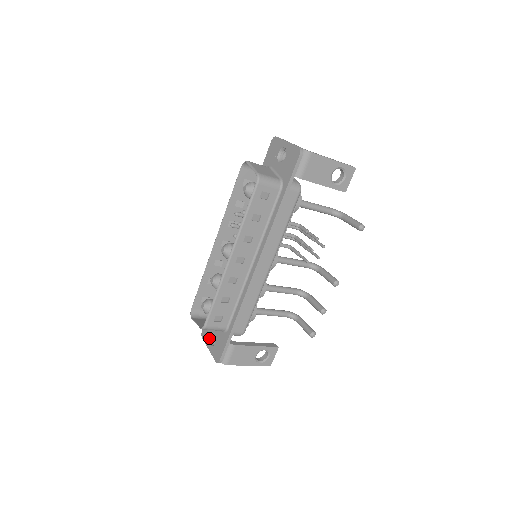
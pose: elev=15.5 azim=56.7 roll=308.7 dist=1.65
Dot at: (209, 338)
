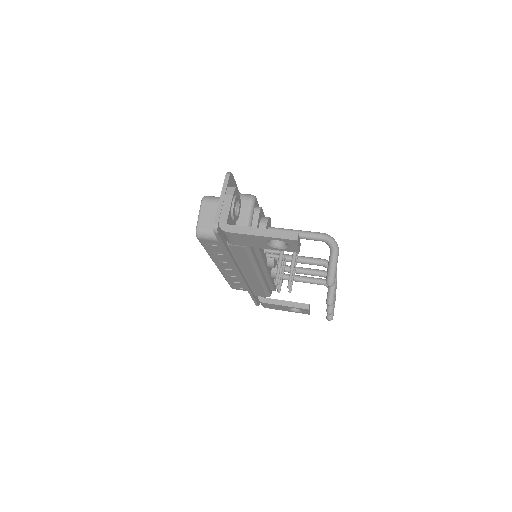
Dot at: occluded
